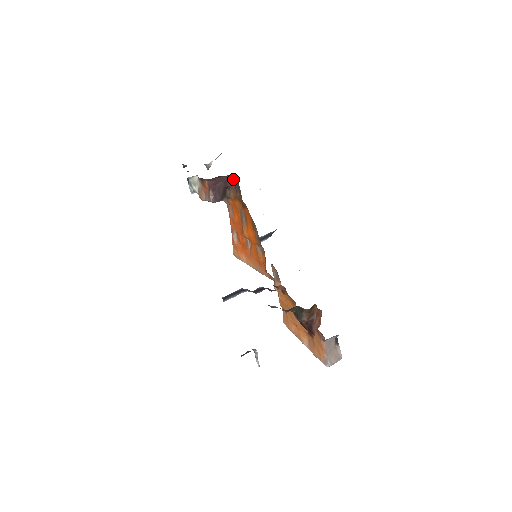
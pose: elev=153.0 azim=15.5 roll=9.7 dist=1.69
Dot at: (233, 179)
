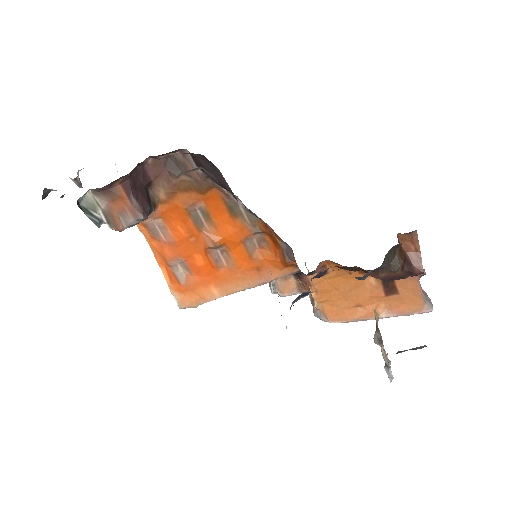
Dot at: (161, 158)
